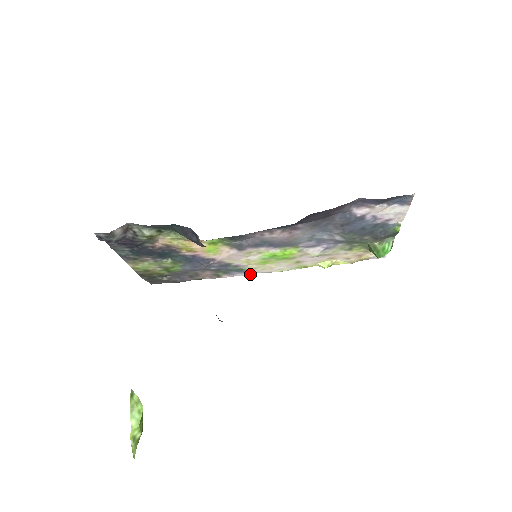
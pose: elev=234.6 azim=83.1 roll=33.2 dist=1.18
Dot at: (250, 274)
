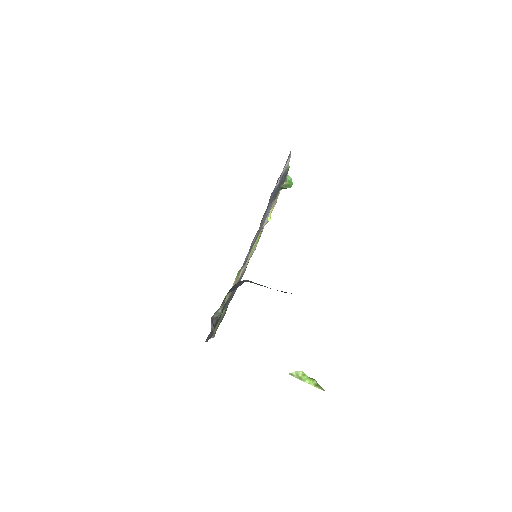
Dot at: occluded
